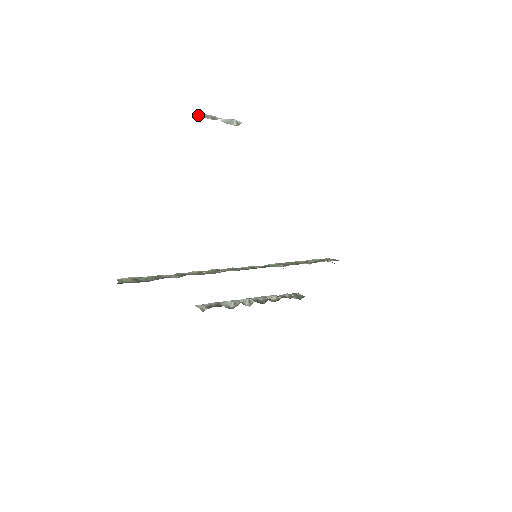
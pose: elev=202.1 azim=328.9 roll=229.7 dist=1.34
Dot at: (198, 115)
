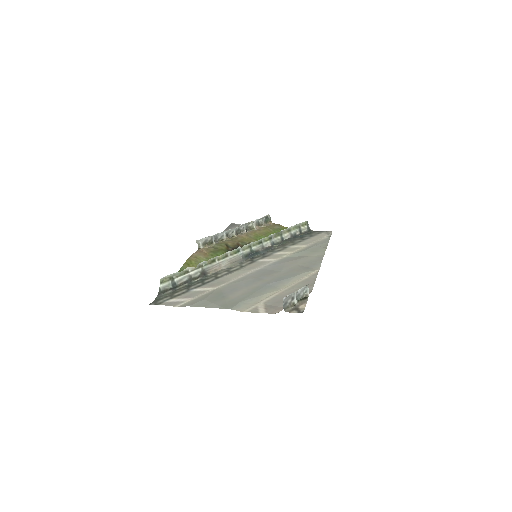
Dot at: (284, 302)
